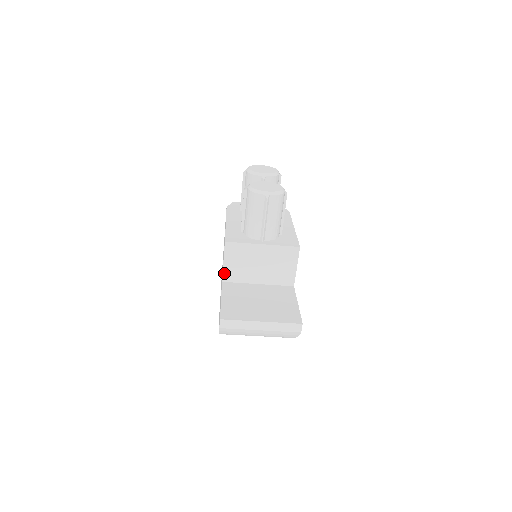
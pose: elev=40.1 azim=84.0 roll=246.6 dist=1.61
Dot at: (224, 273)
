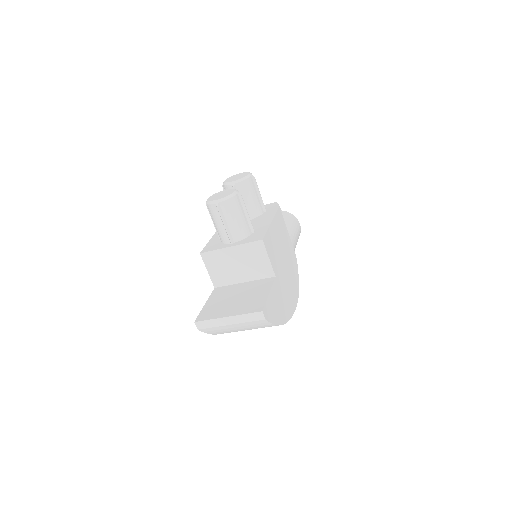
Dot at: (212, 280)
